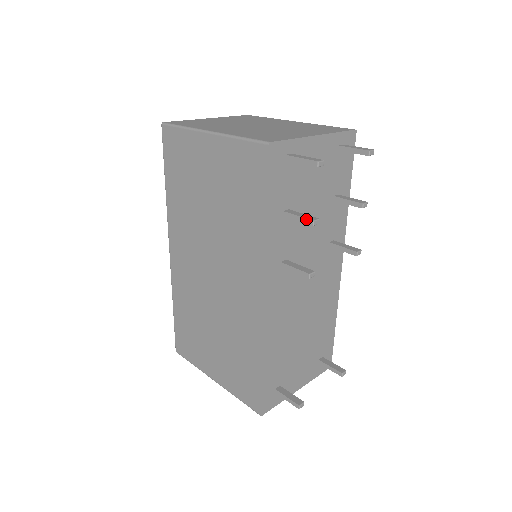
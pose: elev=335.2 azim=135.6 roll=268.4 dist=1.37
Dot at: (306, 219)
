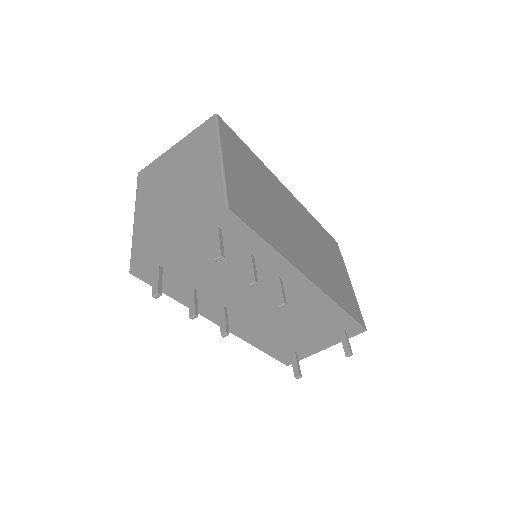
Dot at: (189, 312)
